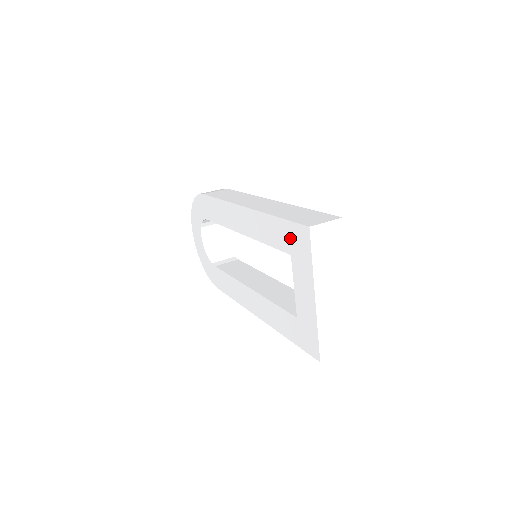
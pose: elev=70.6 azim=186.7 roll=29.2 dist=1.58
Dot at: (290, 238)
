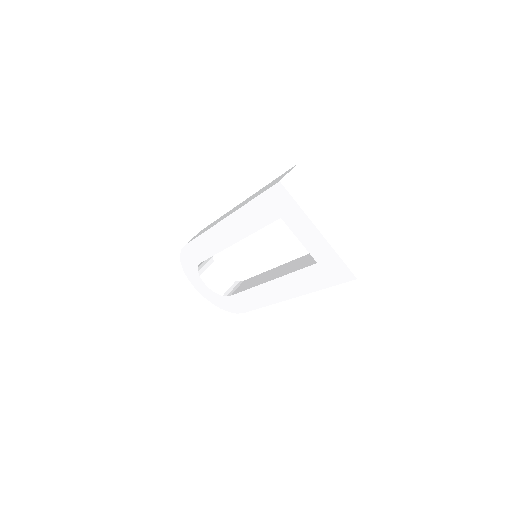
Dot at: (272, 205)
